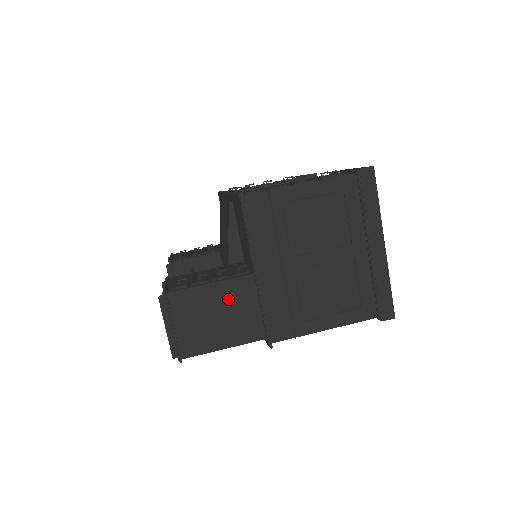
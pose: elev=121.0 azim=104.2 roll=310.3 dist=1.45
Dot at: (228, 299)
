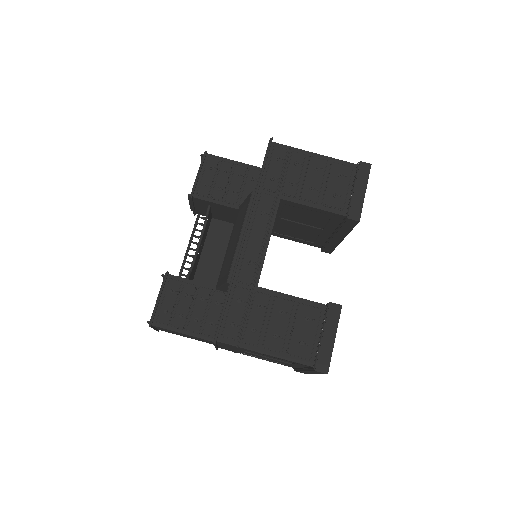
Dot at: occluded
